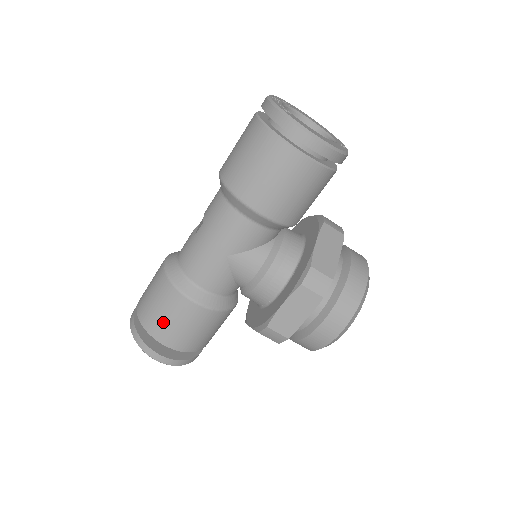
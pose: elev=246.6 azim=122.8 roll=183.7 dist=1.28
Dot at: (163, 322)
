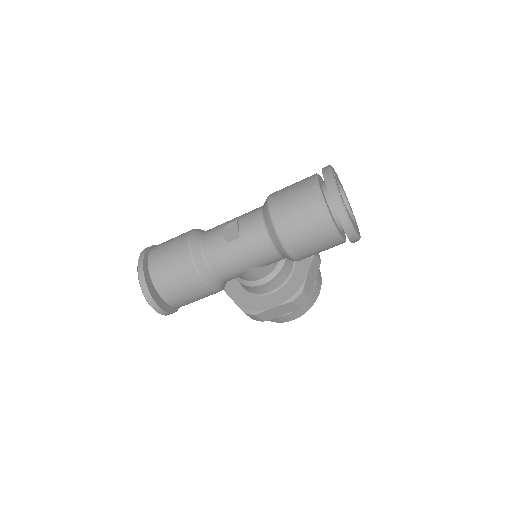
Dot at: (177, 292)
